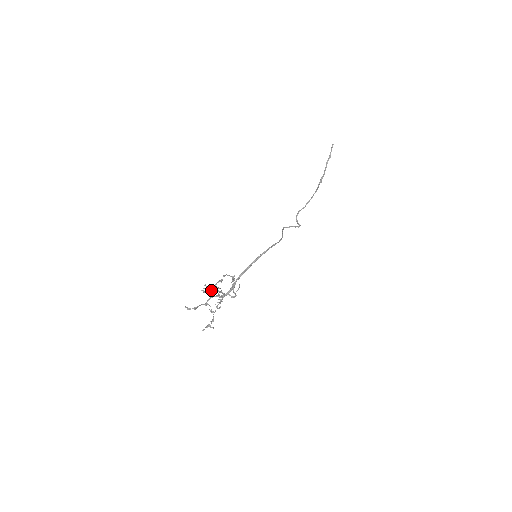
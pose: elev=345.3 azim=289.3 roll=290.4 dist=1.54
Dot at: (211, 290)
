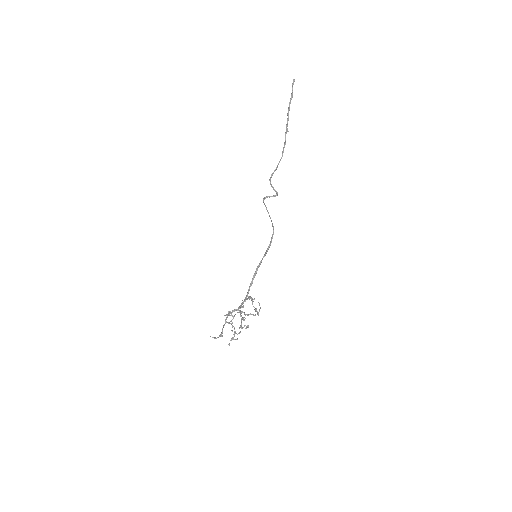
Dot at: (233, 316)
